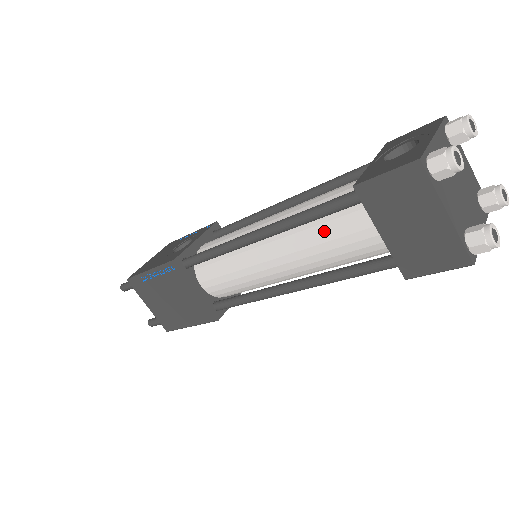
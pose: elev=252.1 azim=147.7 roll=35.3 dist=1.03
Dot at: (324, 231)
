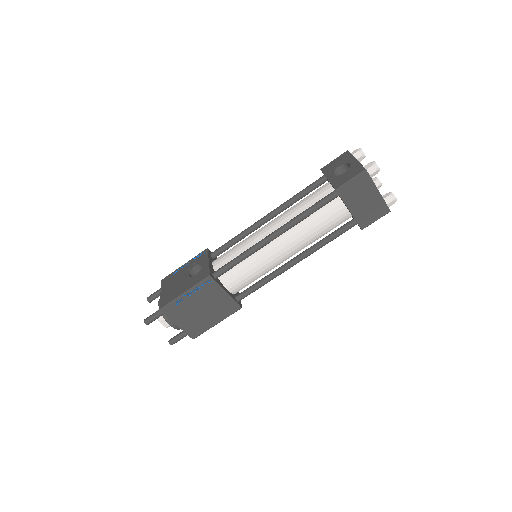
Dot at: (315, 220)
